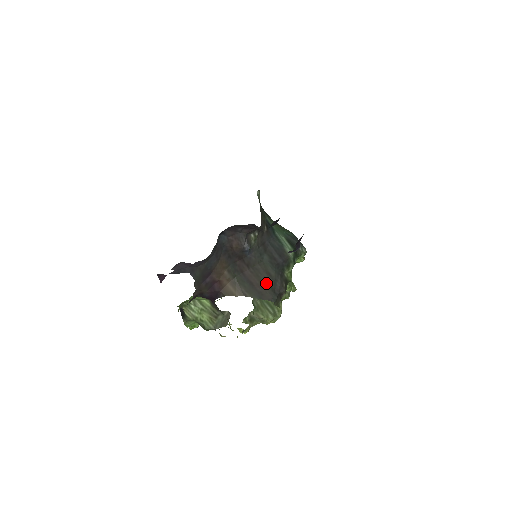
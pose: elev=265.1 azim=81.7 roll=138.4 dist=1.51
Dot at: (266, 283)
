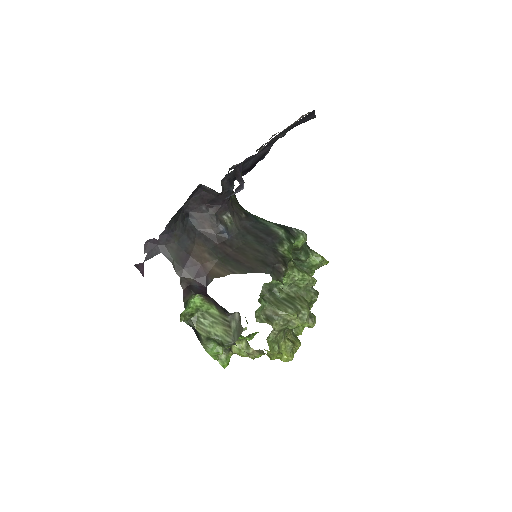
Dot at: (255, 258)
